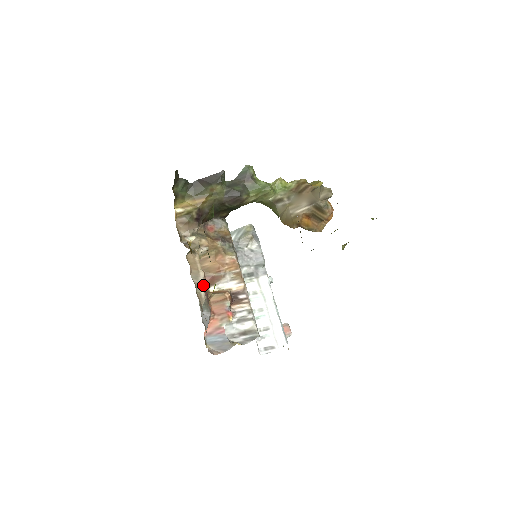
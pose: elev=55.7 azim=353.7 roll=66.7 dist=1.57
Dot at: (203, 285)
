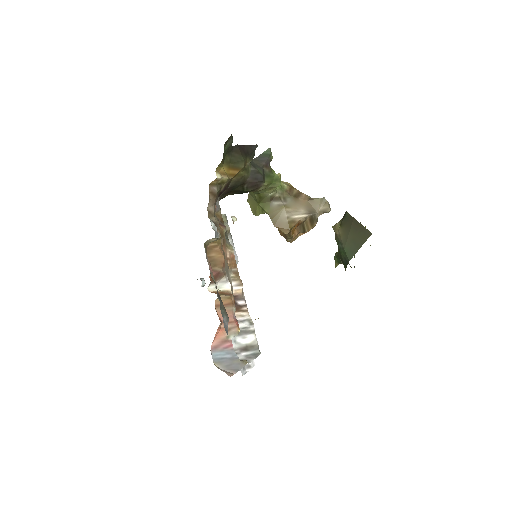
Dot at: occluded
